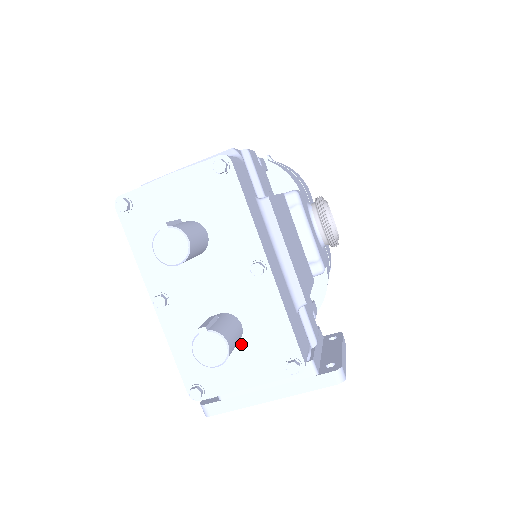
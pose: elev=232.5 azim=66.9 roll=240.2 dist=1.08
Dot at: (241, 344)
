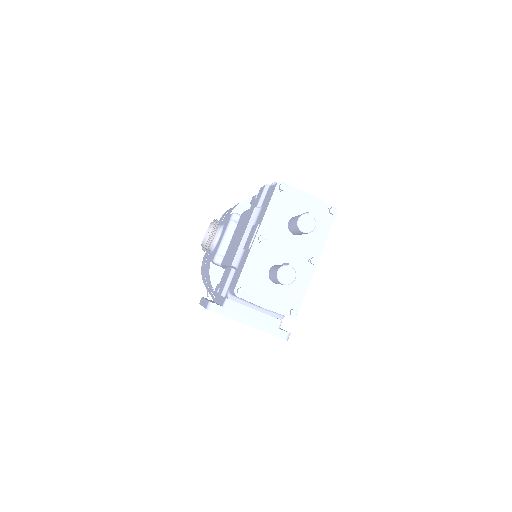
Dot at: (279, 286)
